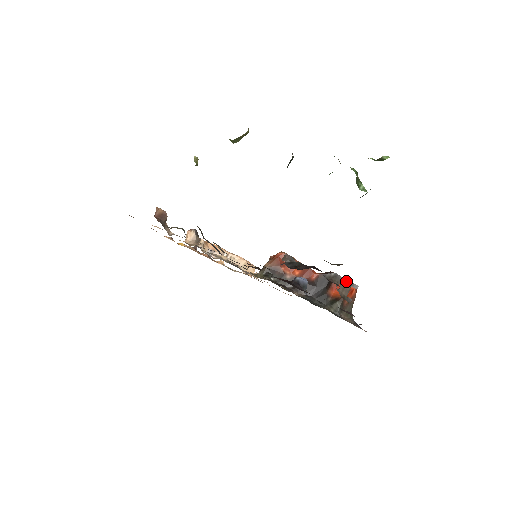
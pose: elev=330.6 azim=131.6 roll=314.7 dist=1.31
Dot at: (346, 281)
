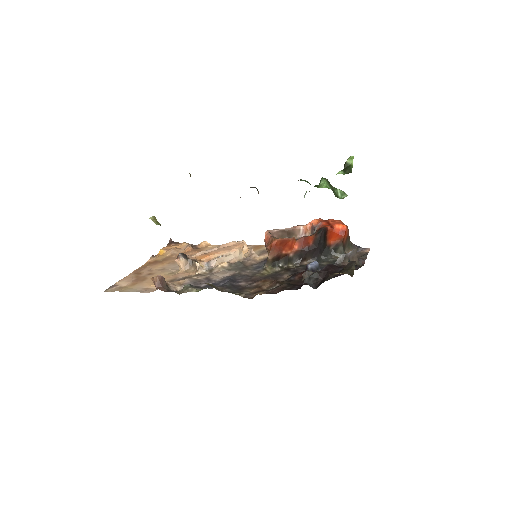
Dot at: (352, 252)
